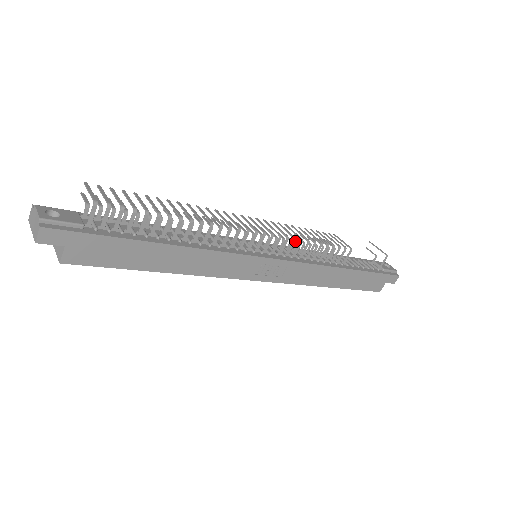
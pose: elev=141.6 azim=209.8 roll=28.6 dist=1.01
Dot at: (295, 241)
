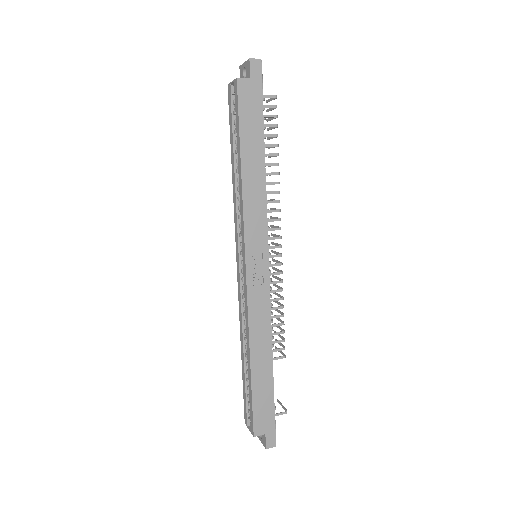
Dot at: (281, 282)
